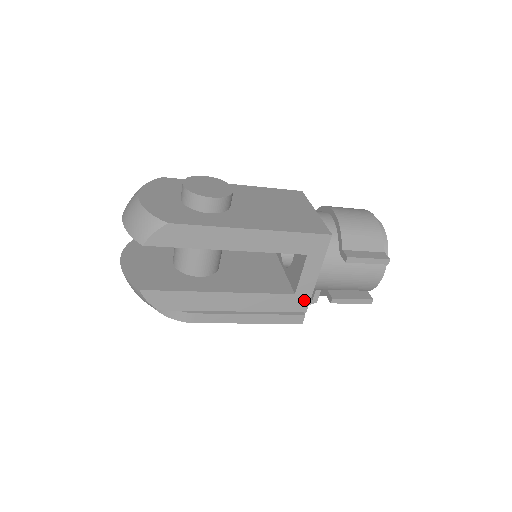
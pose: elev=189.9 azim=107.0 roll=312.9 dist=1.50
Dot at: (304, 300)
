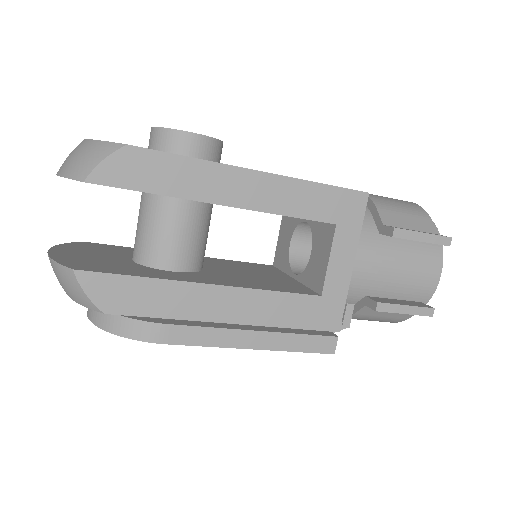
Dot at: (335, 308)
